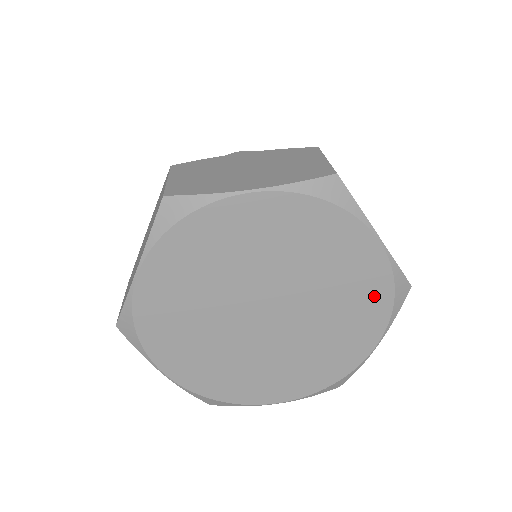
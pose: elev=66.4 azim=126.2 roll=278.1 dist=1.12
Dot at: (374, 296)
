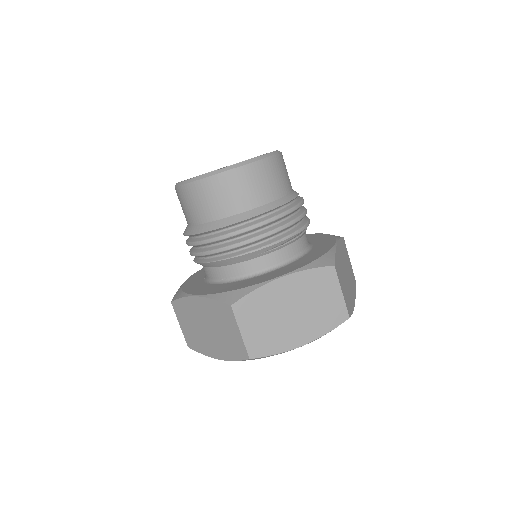
Dot at: occluded
